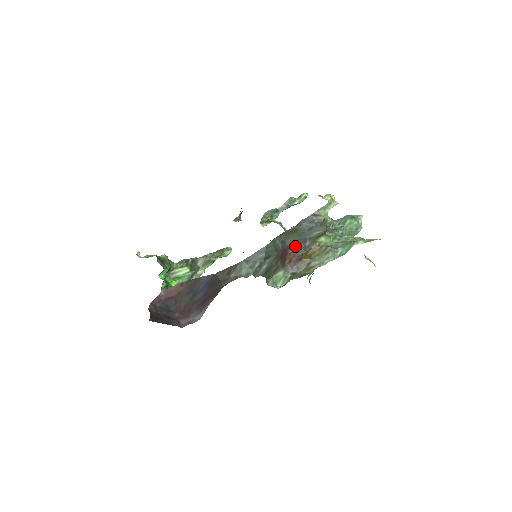
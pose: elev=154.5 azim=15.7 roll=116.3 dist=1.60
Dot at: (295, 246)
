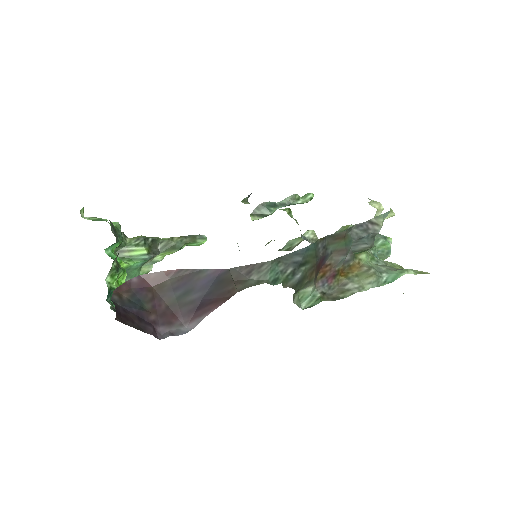
Dot at: (335, 257)
